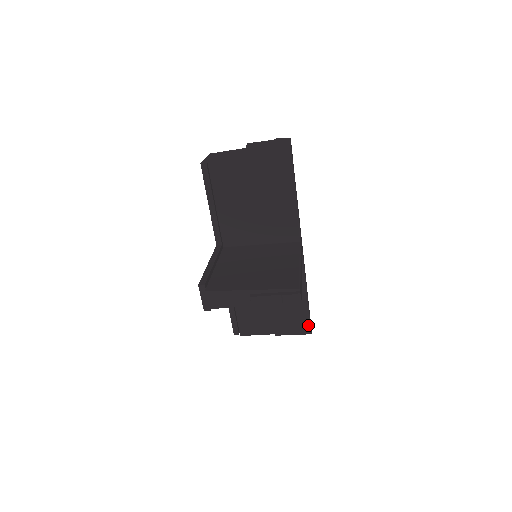
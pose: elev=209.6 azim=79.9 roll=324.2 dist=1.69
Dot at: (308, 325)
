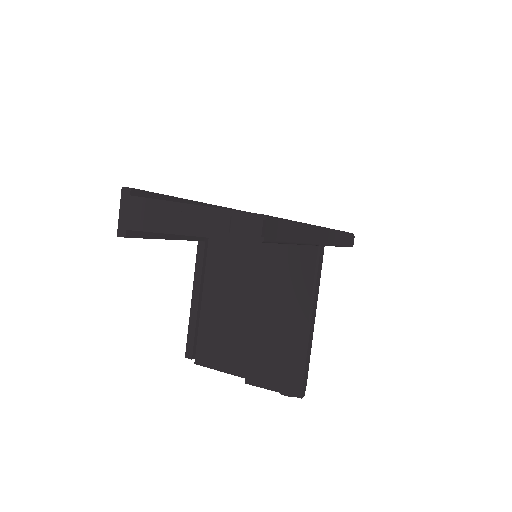
Dot at: occluded
